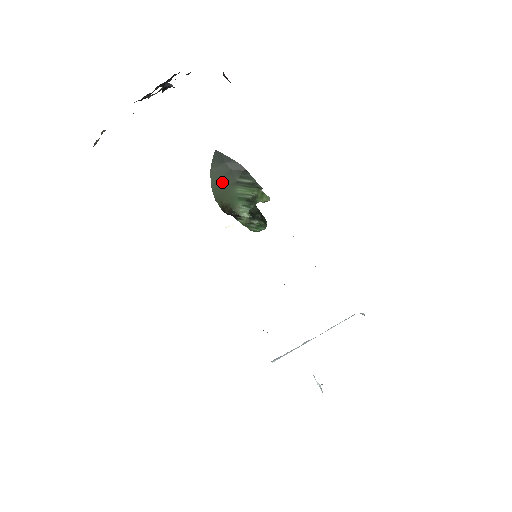
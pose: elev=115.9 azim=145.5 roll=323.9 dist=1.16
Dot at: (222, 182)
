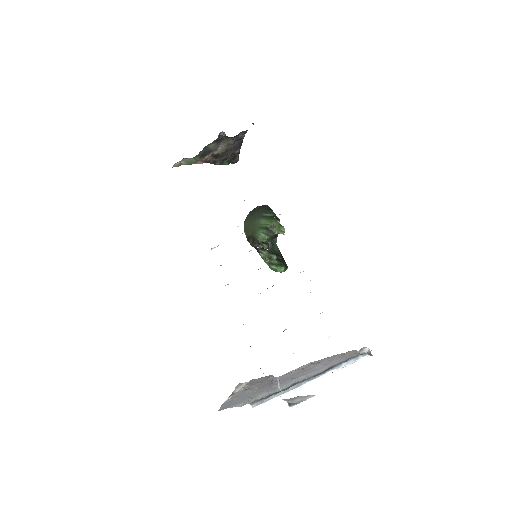
Dot at: (252, 218)
